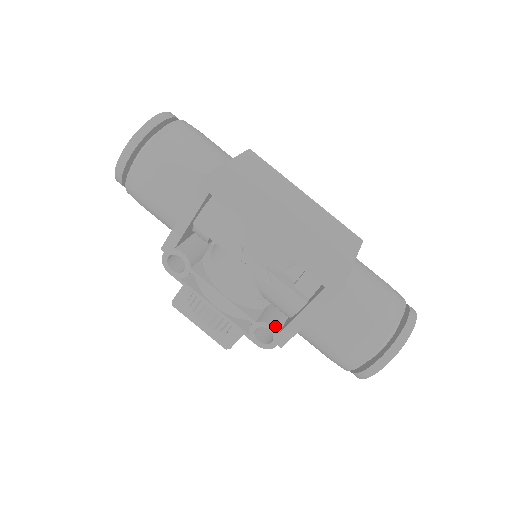
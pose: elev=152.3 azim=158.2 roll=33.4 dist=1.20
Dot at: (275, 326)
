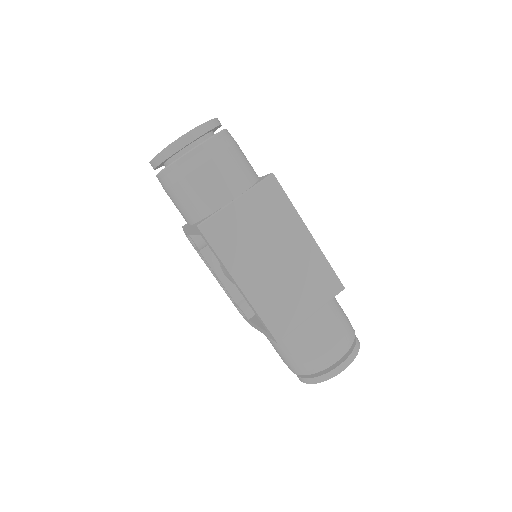
Dot at: (247, 314)
